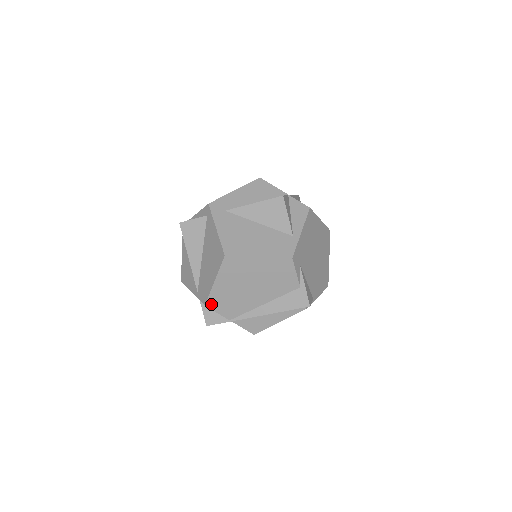
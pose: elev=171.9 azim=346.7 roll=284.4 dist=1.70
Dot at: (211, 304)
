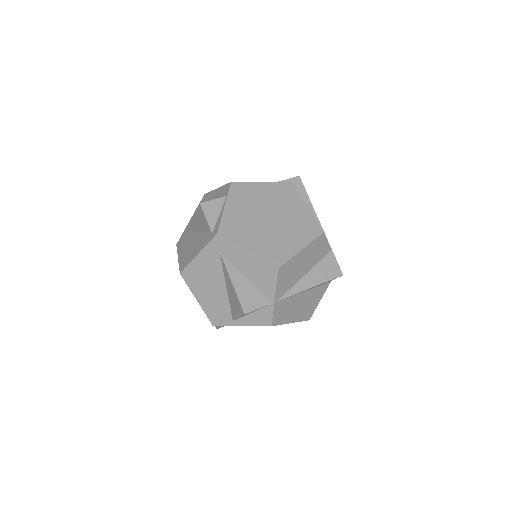
Dot at: occluded
